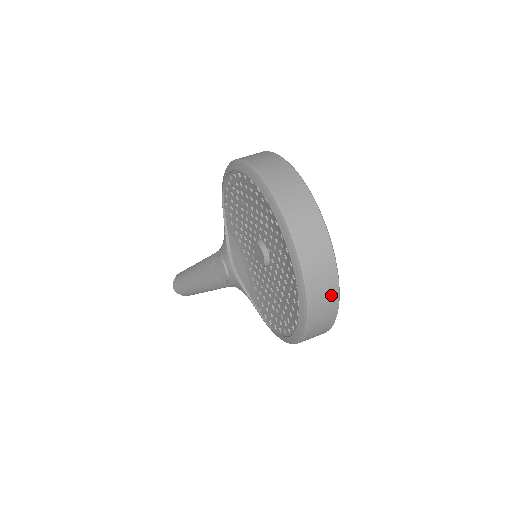
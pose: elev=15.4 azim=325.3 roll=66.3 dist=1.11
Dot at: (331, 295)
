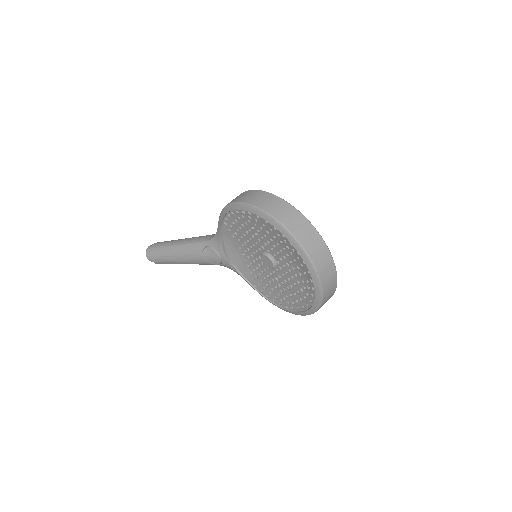
Dot at: (332, 294)
